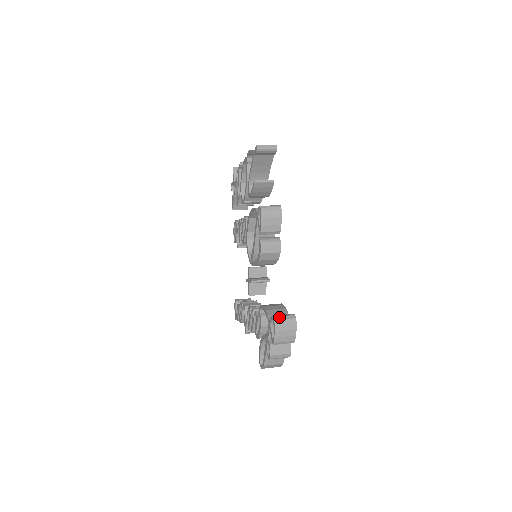
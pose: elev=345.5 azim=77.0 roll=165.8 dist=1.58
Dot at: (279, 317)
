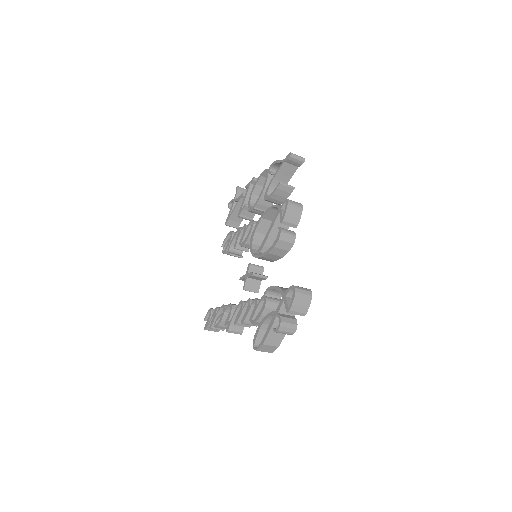
Dot at: (299, 287)
